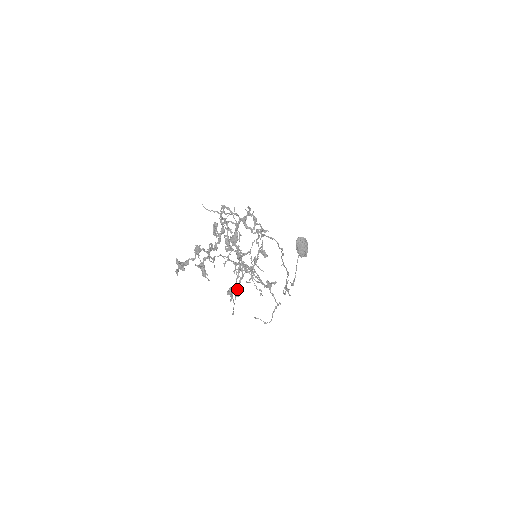
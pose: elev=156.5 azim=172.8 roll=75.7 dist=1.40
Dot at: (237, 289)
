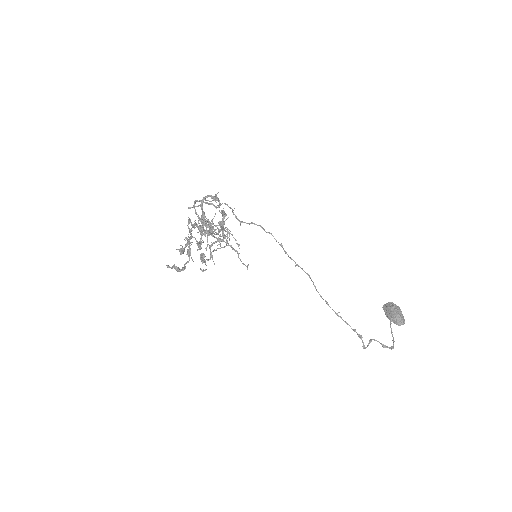
Dot at: (198, 242)
